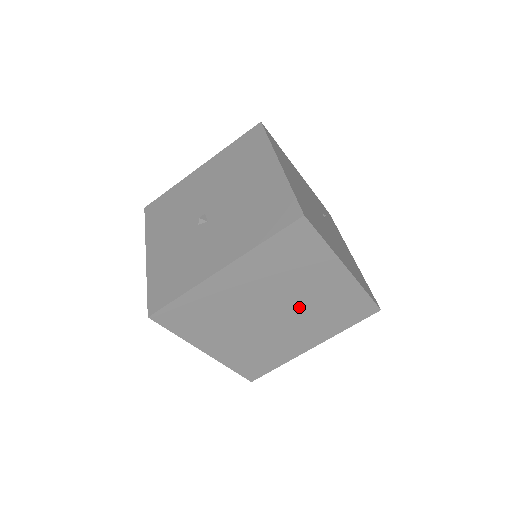
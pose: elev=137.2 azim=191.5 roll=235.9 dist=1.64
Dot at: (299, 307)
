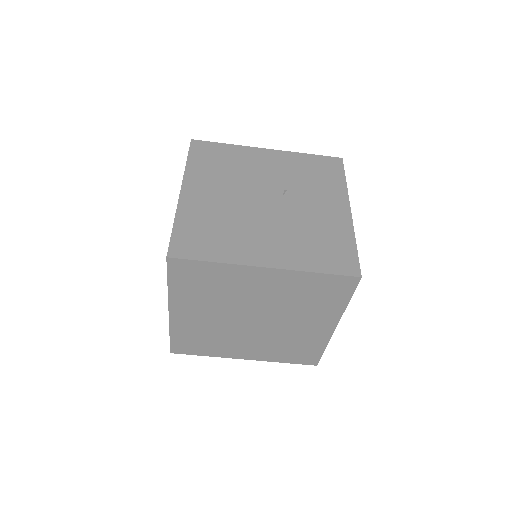
Dot at: (269, 308)
